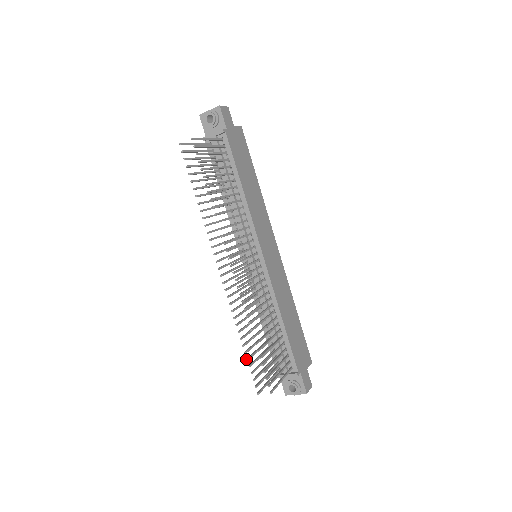
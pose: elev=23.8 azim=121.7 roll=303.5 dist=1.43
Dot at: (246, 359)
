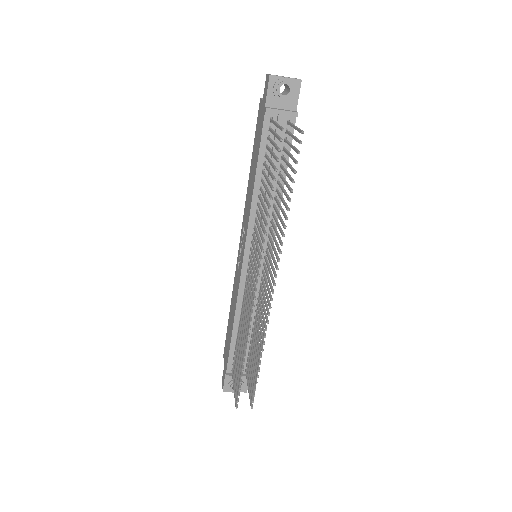
Dot at: (241, 376)
